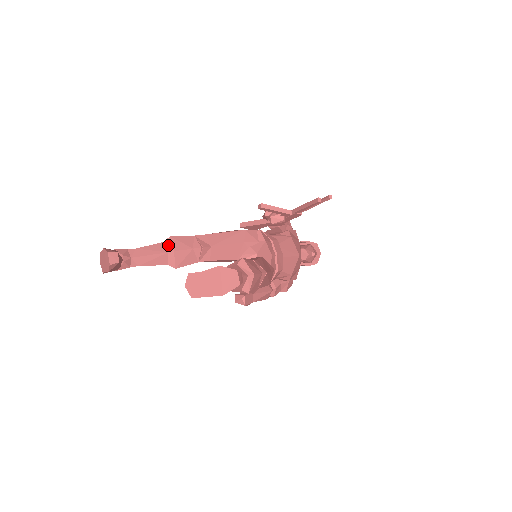
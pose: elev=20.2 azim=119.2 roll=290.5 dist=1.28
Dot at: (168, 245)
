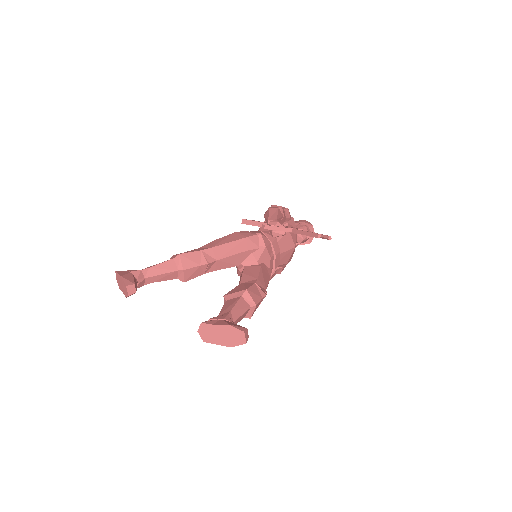
Dot at: (178, 263)
